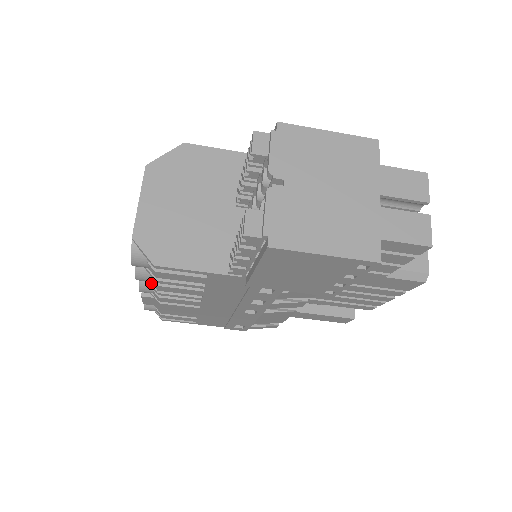
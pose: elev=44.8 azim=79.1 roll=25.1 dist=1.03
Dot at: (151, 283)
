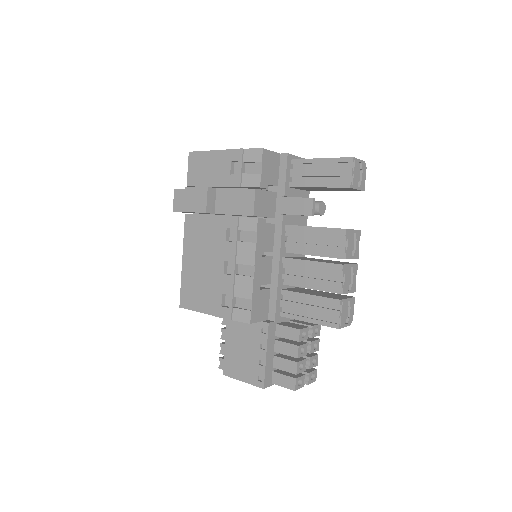
Dot at: occluded
